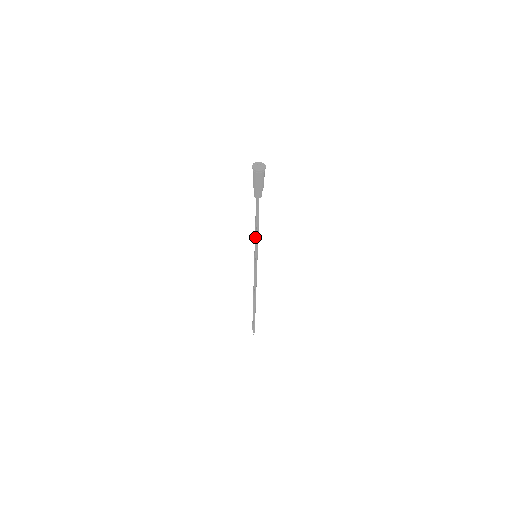
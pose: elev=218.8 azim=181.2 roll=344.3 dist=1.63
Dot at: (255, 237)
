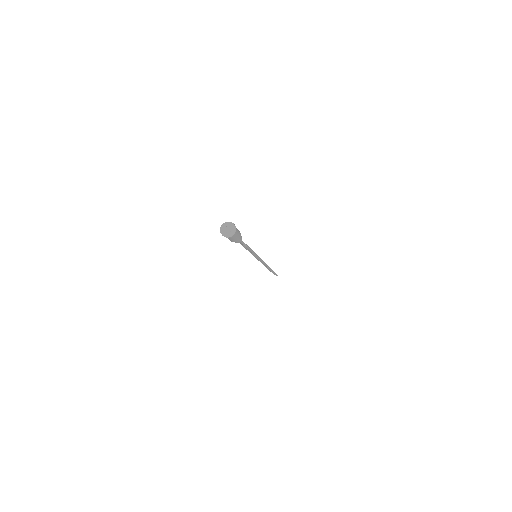
Dot at: occluded
